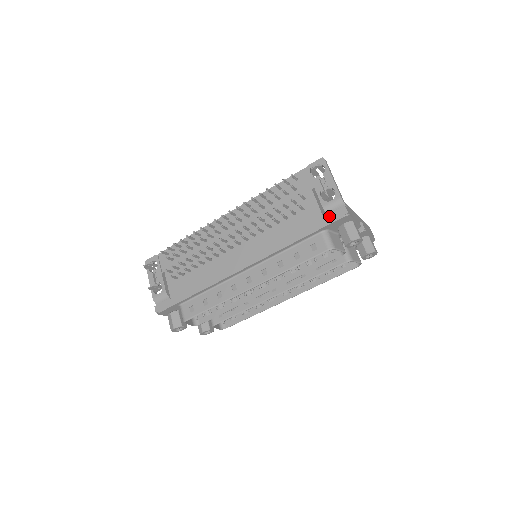
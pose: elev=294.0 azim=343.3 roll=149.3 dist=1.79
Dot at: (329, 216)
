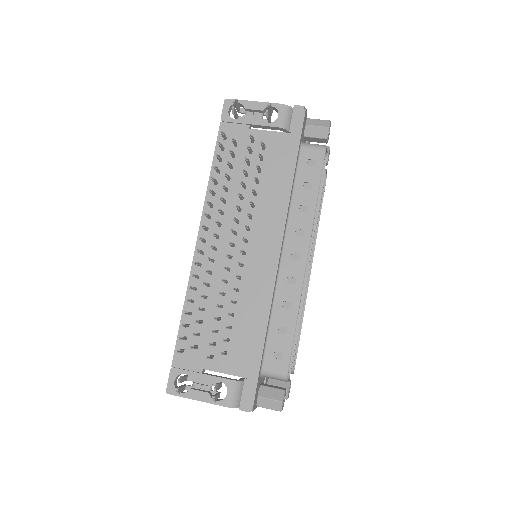
Dot at: (293, 126)
